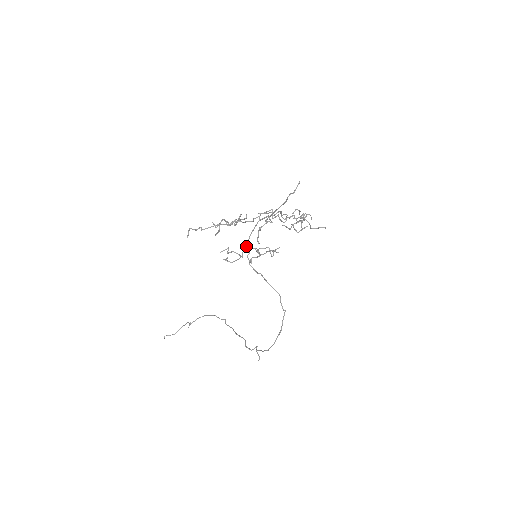
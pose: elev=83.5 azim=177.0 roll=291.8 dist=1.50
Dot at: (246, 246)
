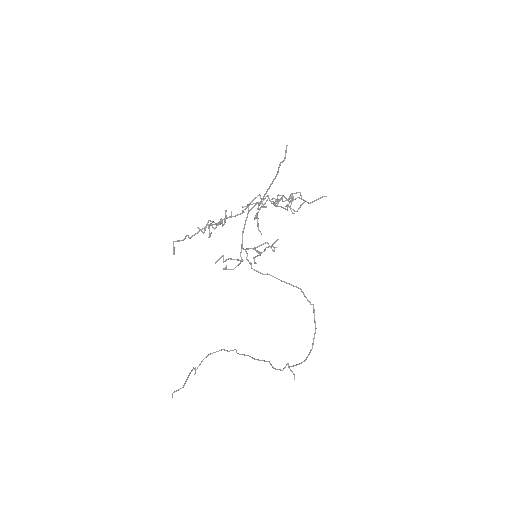
Dot at: (242, 247)
